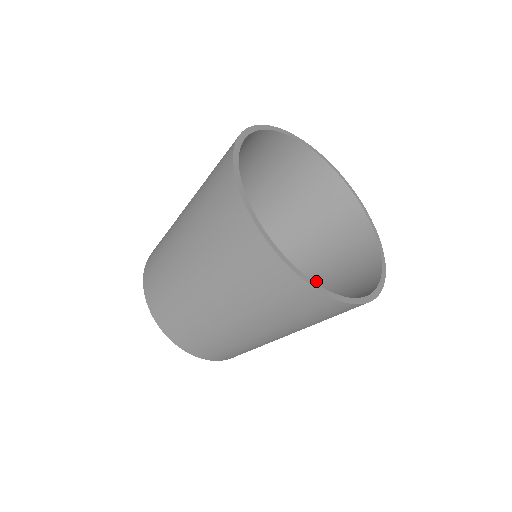
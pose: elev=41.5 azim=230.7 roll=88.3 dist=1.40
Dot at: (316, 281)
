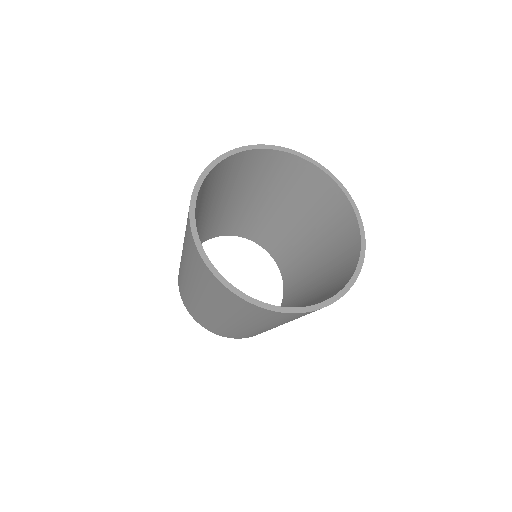
Dot at: (320, 262)
